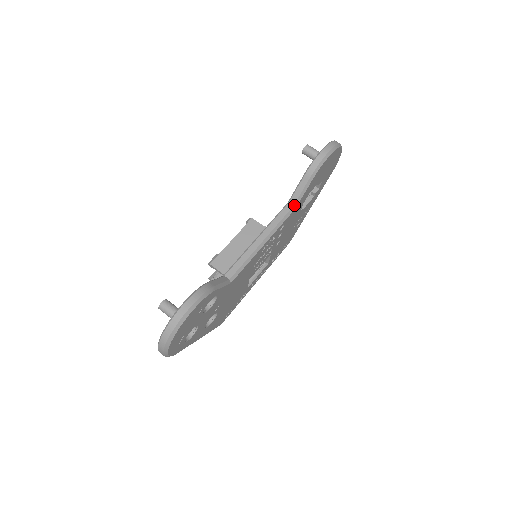
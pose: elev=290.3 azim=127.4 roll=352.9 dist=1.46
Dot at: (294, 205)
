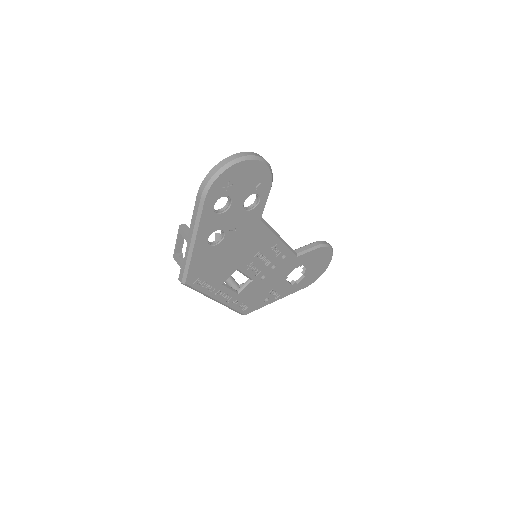
Dot at: (298, 253)
